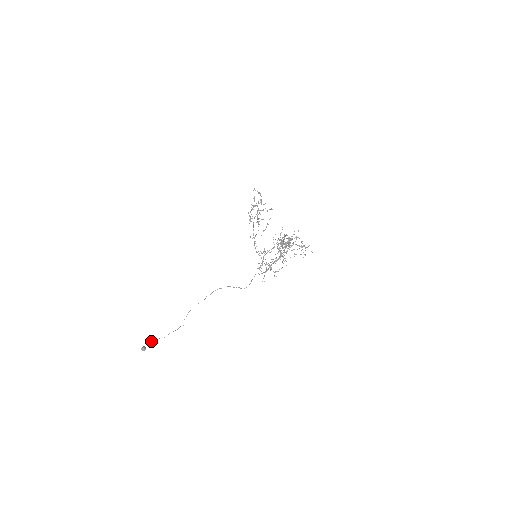
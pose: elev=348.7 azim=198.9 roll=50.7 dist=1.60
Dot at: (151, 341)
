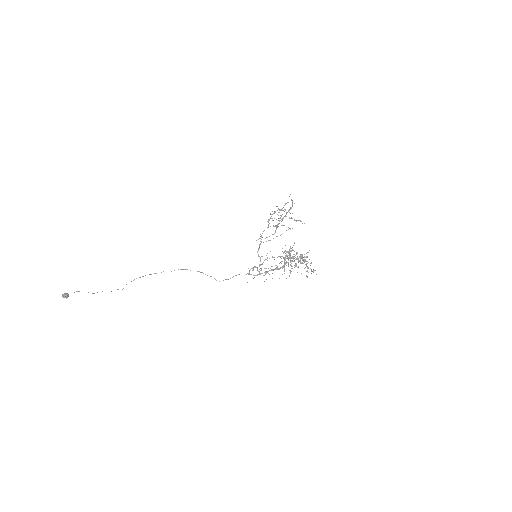
Dot at: (77, 291)
